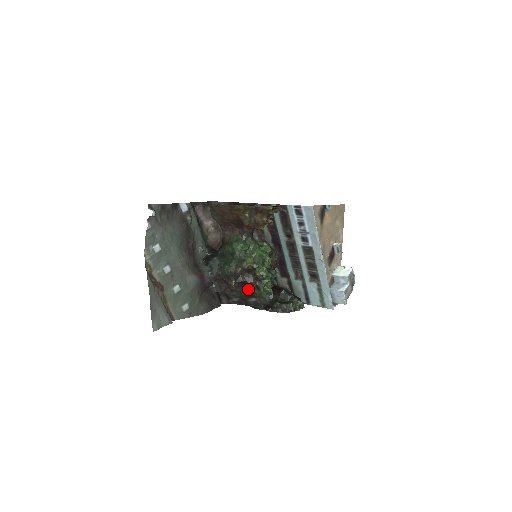
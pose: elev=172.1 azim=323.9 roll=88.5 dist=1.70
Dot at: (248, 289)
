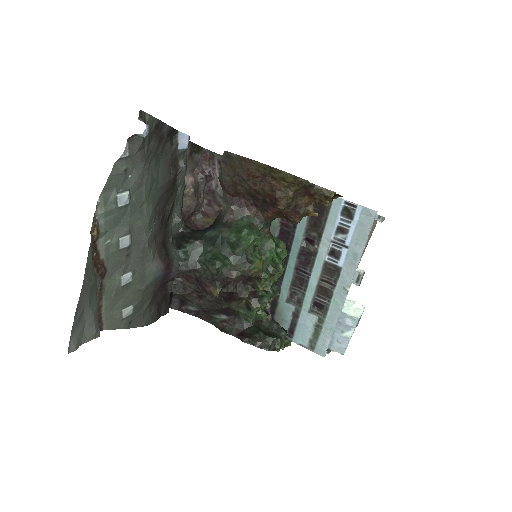
Dot at: (230, 304)
